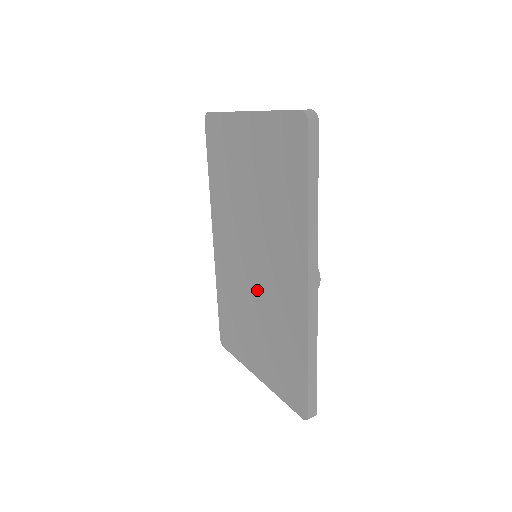
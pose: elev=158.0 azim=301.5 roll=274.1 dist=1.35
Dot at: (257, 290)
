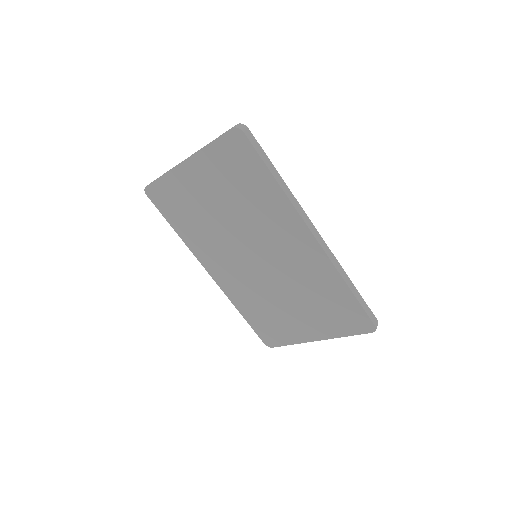
Dot at: (275, 277)
